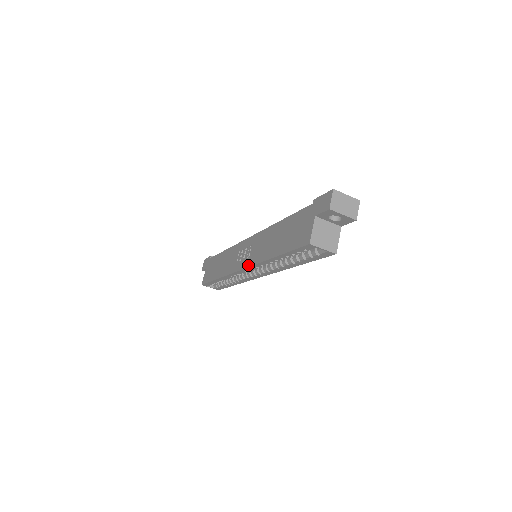
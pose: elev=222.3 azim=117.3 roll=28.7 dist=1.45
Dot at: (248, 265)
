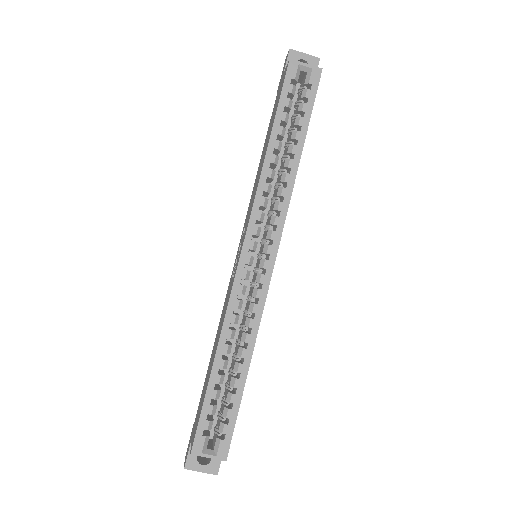
Dot at: (247, 223)
